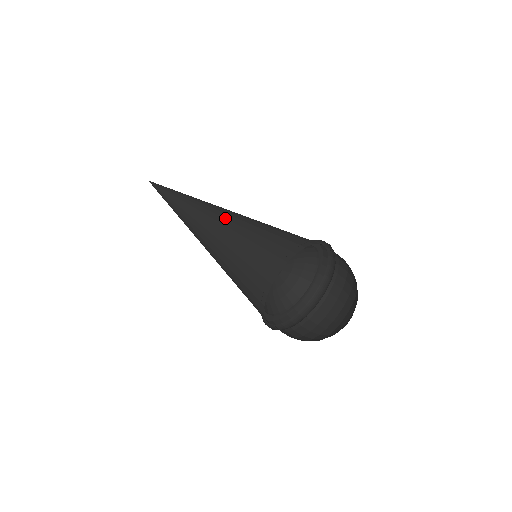
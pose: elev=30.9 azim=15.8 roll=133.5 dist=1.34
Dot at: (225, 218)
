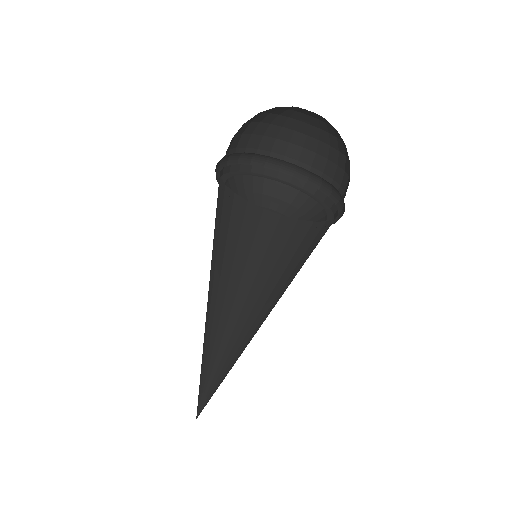
Dot at: occluded
